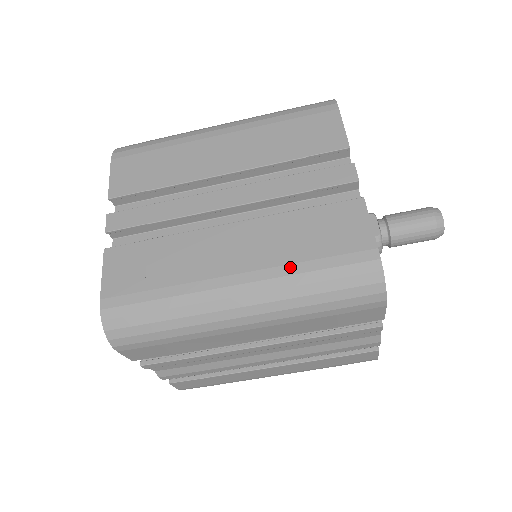
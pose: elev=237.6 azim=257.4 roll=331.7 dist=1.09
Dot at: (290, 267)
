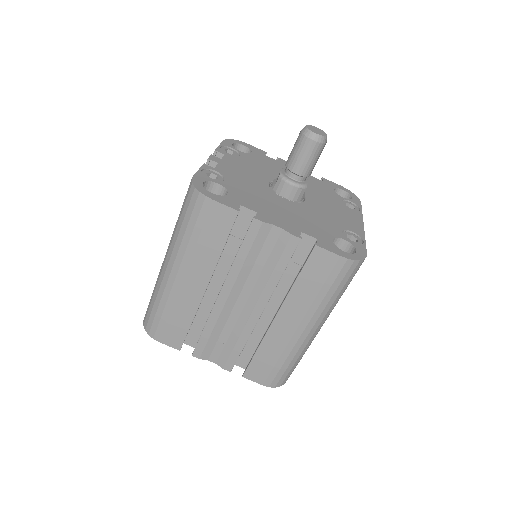
Dot at: occluded
